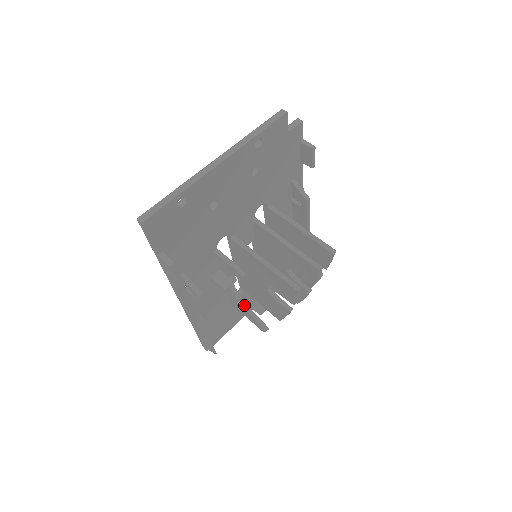
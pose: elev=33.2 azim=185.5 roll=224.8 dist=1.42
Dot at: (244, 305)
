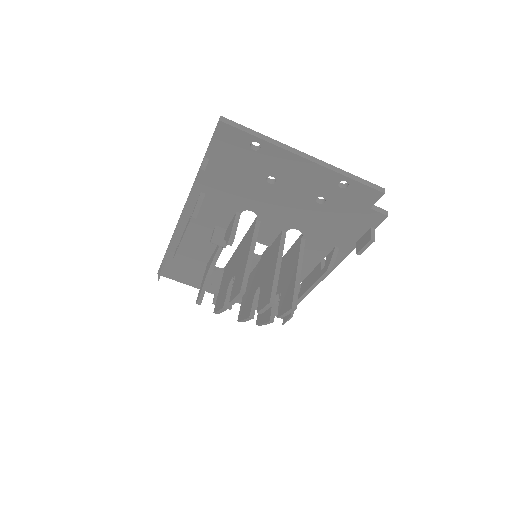
Dot at: (210, 272)
